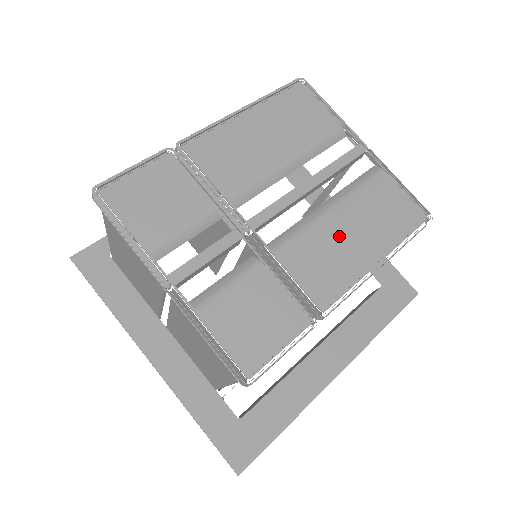
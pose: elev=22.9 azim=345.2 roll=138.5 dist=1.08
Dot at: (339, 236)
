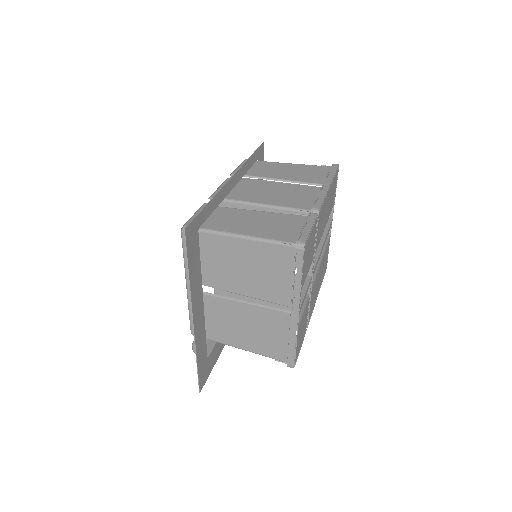
Dot at: (318, 280)
